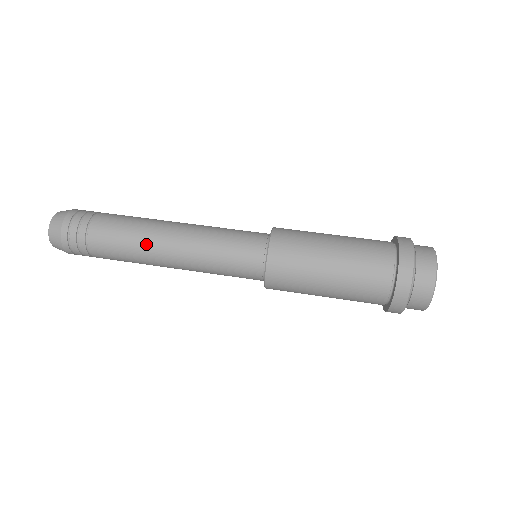
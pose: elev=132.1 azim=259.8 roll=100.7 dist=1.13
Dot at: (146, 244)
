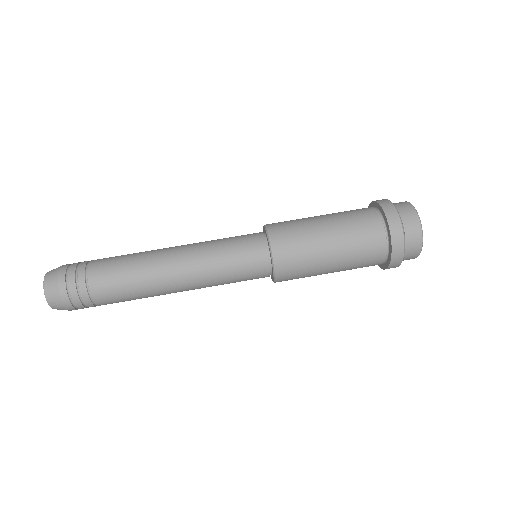
Dot at: (153, 286)
